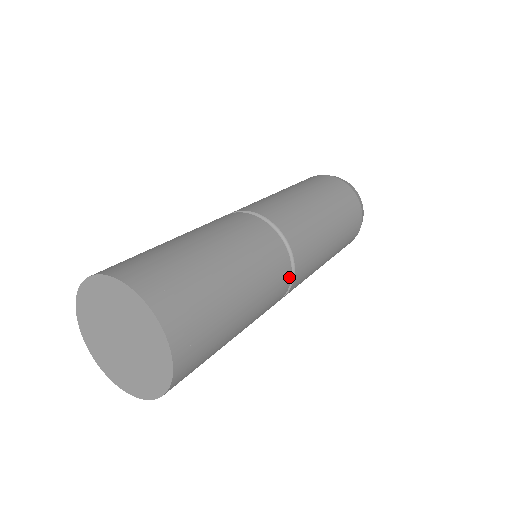
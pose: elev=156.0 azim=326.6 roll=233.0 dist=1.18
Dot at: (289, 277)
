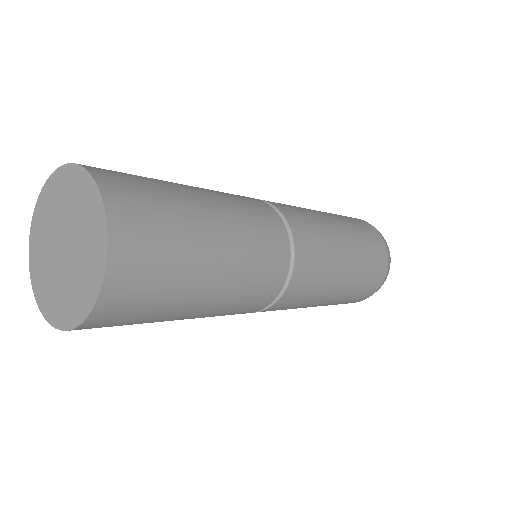
Dot at: (281, 284)
